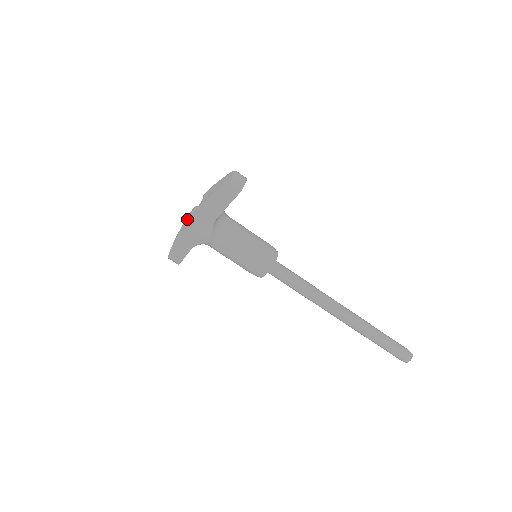
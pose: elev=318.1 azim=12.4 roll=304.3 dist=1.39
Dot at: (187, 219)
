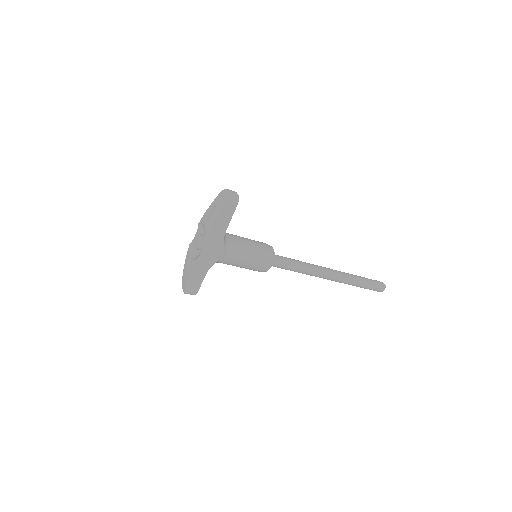
Dot at: (197, 247)
